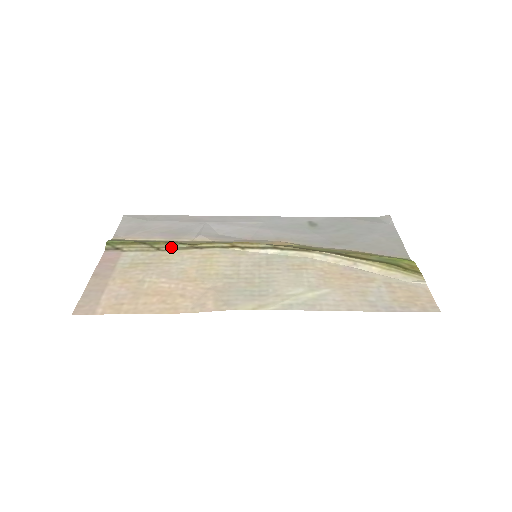
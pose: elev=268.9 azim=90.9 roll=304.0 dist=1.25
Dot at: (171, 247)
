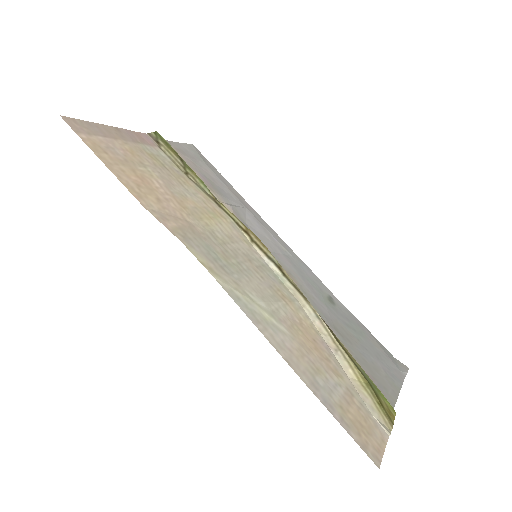
Dot at: (198, 182)
